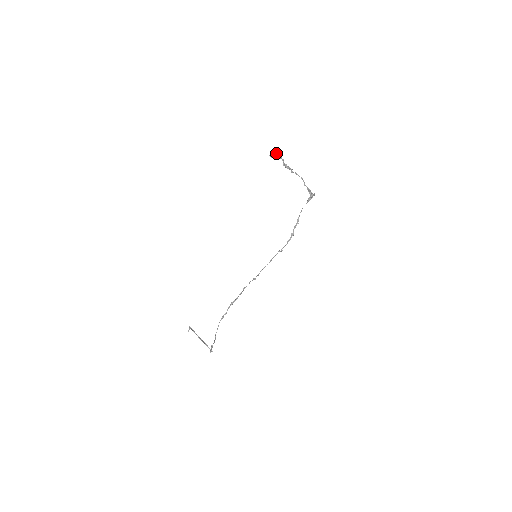
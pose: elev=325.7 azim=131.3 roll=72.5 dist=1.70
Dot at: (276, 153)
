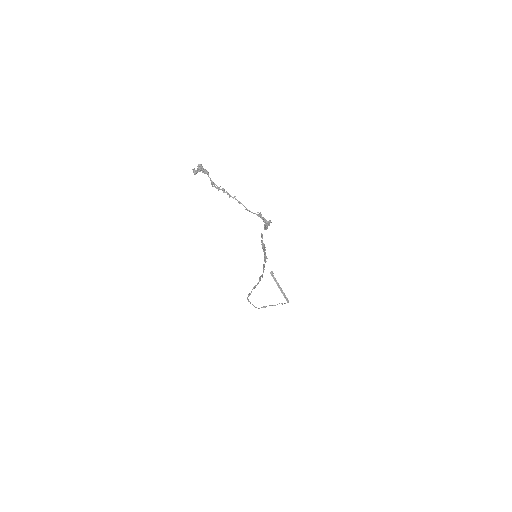
Dot at: (198, 168)
